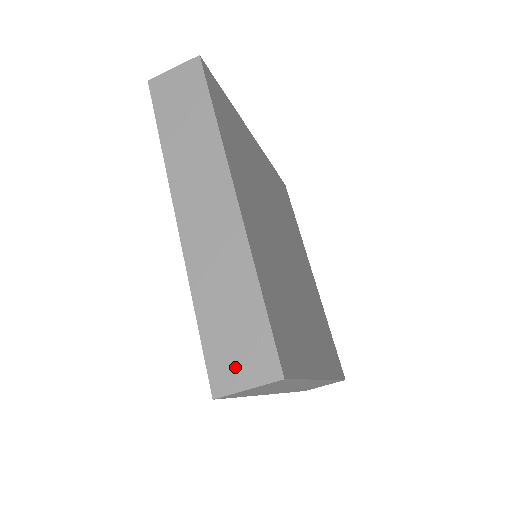
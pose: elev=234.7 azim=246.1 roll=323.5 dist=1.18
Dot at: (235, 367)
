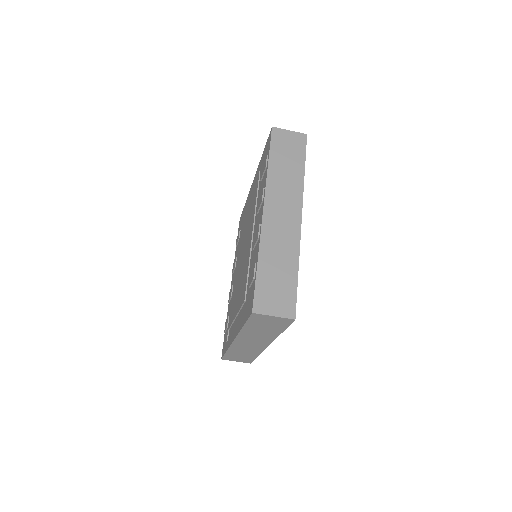
Dot at: (271, 302)
